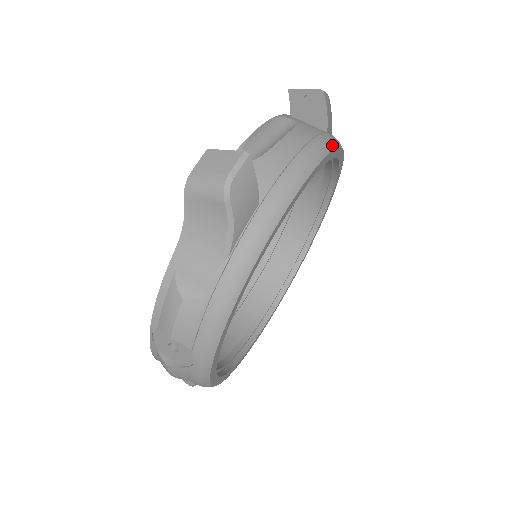
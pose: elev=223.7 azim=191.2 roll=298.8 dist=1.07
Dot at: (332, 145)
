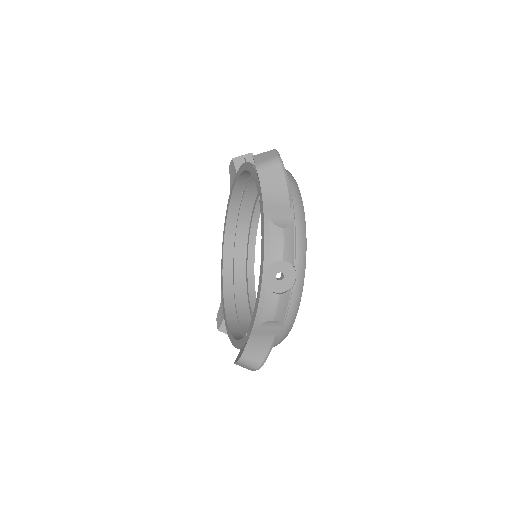
Dot at: occluded
